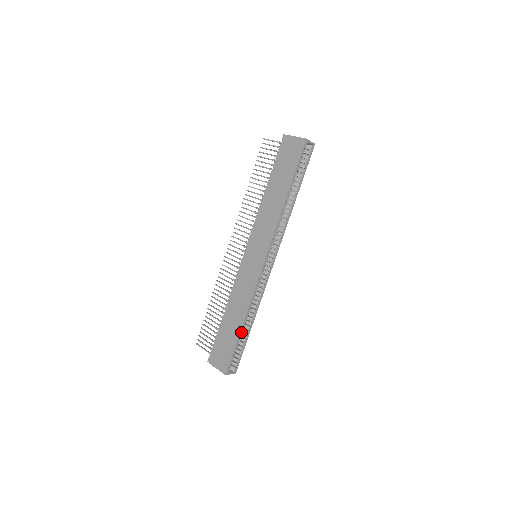
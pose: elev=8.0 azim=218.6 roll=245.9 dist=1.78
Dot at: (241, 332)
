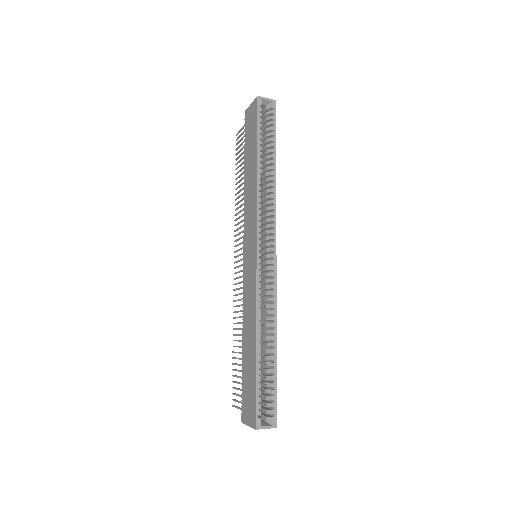
Dot at: (258, 358)
